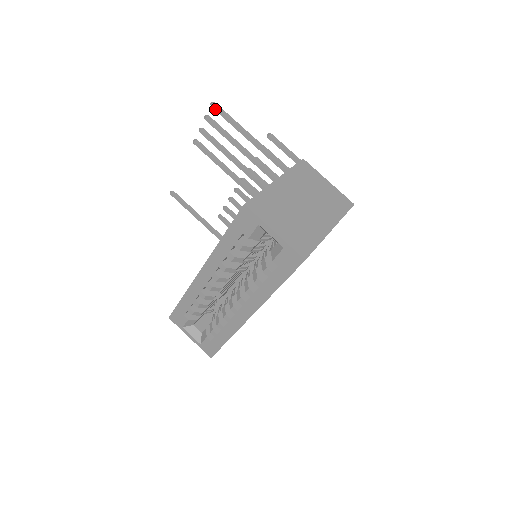
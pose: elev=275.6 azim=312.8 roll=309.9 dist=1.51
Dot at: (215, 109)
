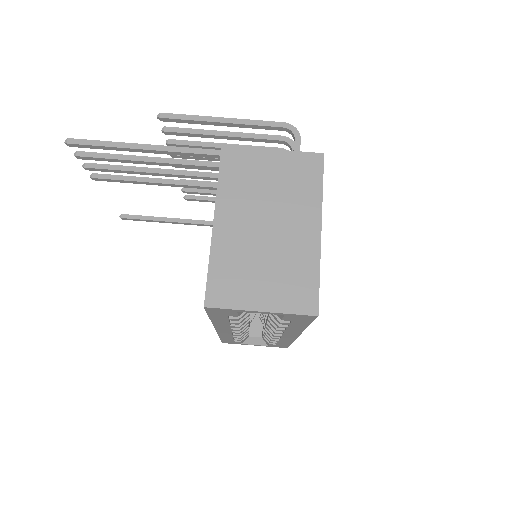
Dot at: (76, 146)
